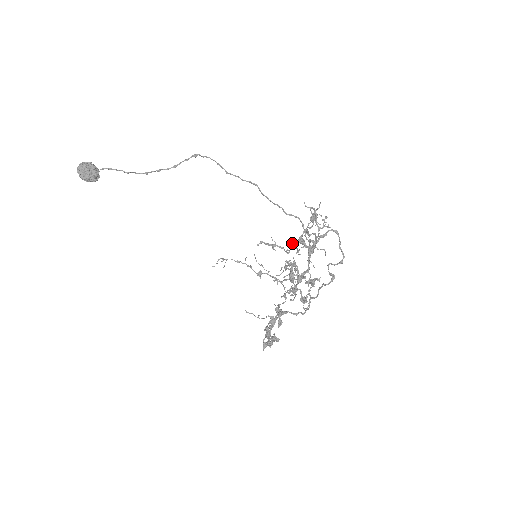
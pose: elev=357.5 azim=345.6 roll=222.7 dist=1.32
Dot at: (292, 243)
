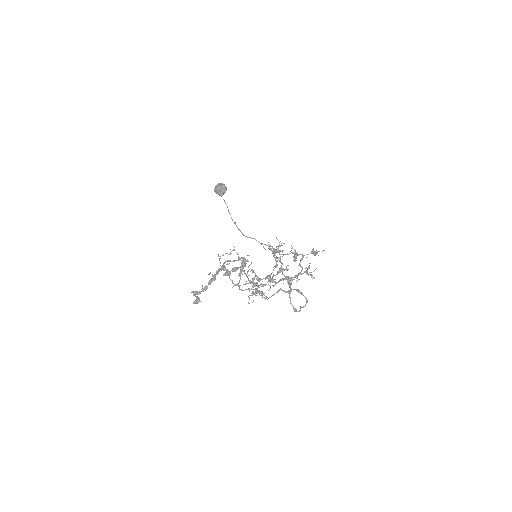
Dot at: occluded
